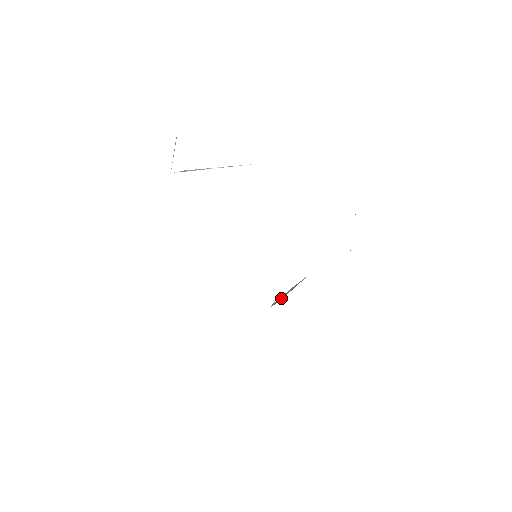
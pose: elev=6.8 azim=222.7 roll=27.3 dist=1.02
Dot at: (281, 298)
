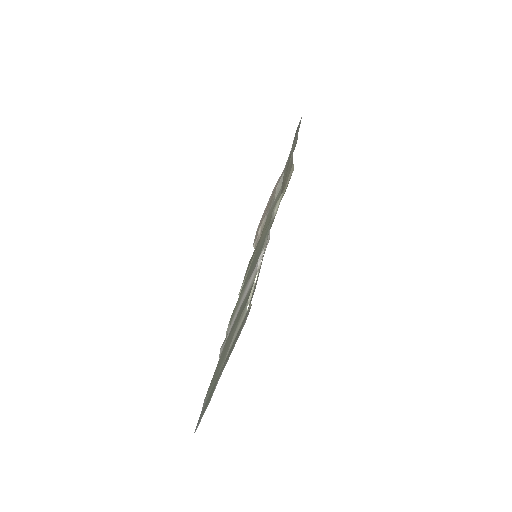
Dot at: (258, 240)
